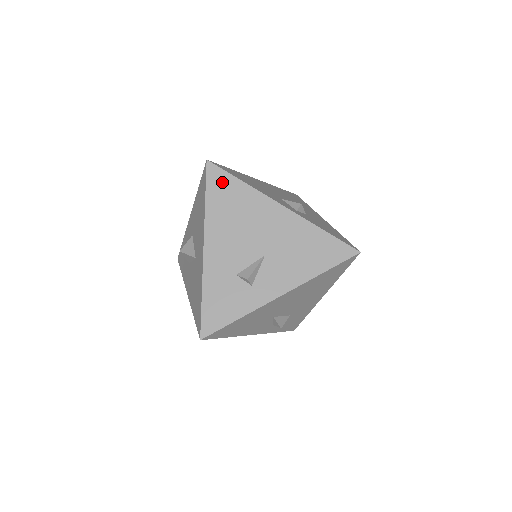
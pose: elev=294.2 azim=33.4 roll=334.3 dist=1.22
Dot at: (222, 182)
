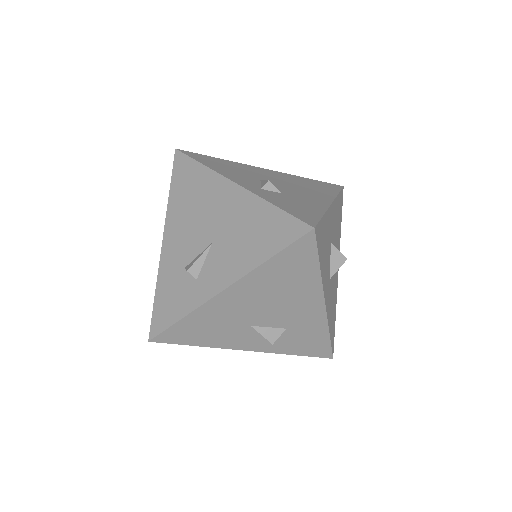
Dot at: (184, 168)
